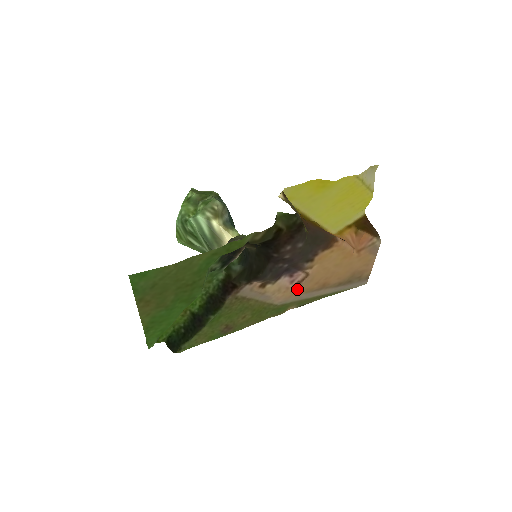
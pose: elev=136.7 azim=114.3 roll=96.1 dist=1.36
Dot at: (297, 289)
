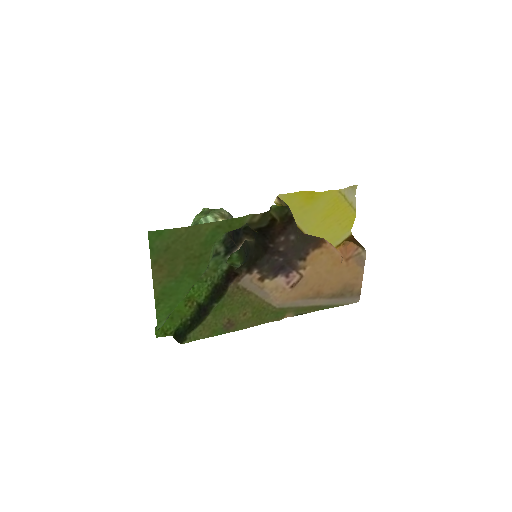
Dot at: (293, 292)
